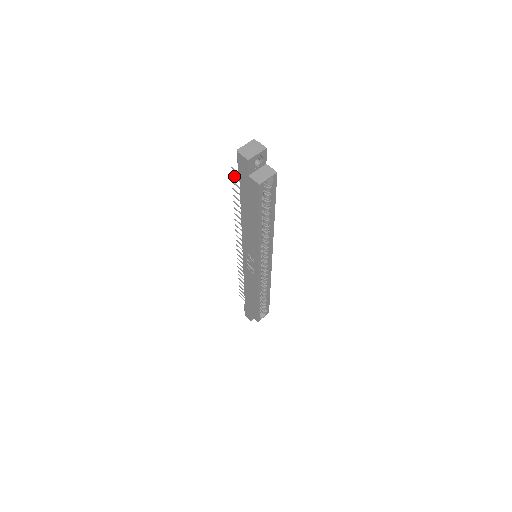
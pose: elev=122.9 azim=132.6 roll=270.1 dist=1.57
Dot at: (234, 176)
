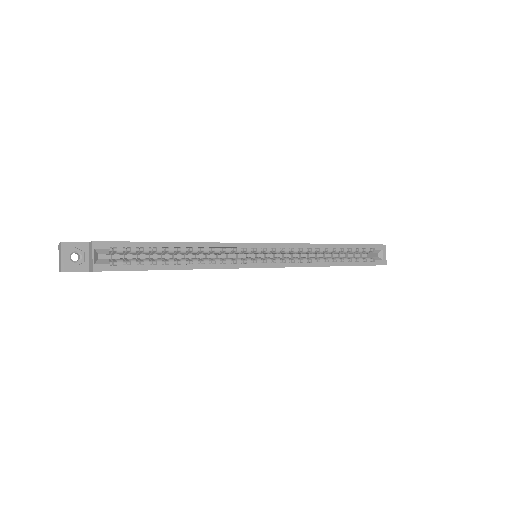
Dot at: occluded
